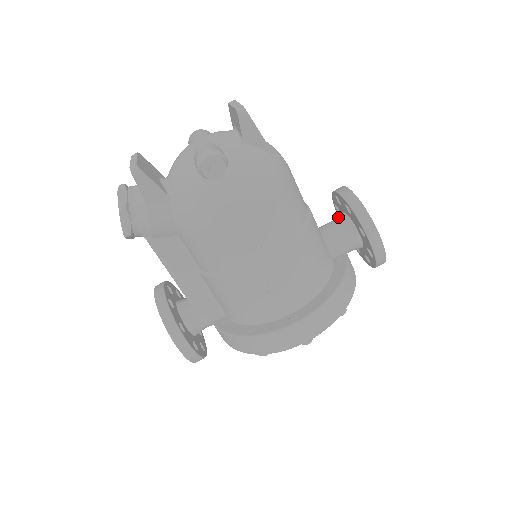
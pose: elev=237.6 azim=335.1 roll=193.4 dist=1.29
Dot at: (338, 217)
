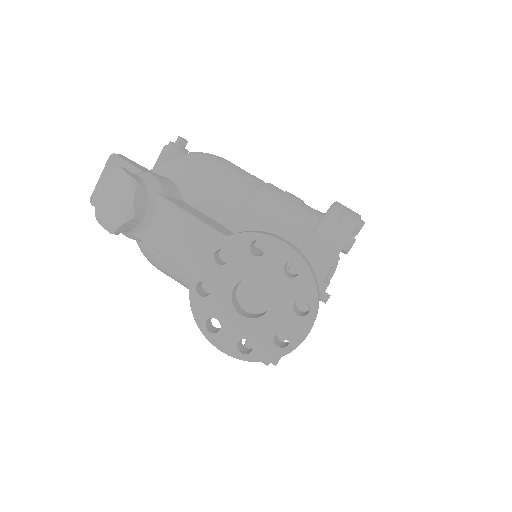
Dot at: occluded
